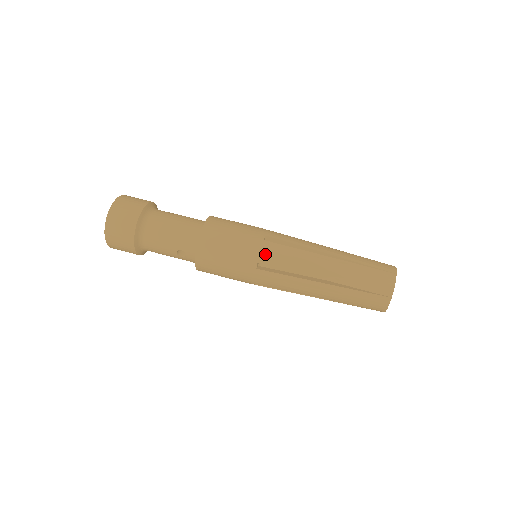
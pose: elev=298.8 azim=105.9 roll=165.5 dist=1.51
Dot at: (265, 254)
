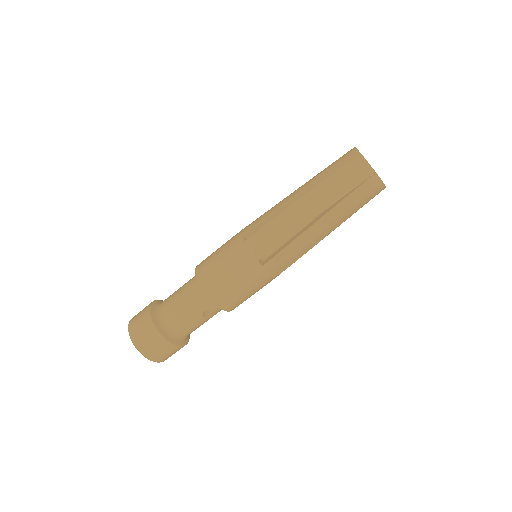
Dot at: (256, 250)
